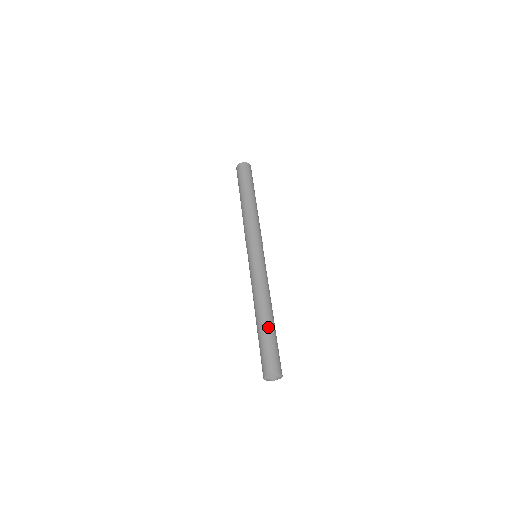
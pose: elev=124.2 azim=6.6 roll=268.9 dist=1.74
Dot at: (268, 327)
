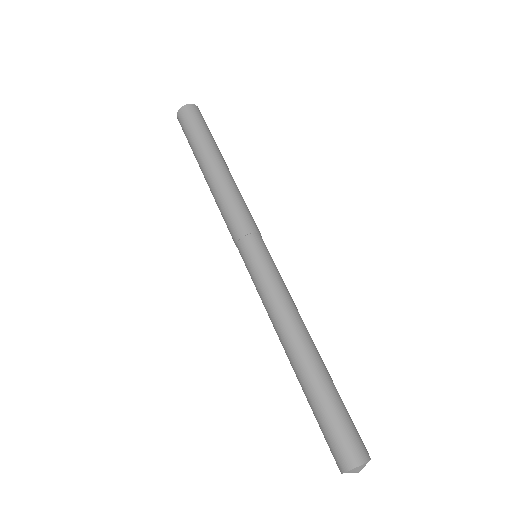
Dot at: (312, 384)
